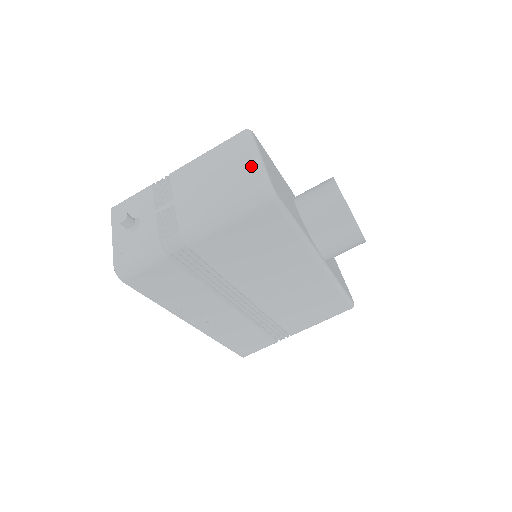
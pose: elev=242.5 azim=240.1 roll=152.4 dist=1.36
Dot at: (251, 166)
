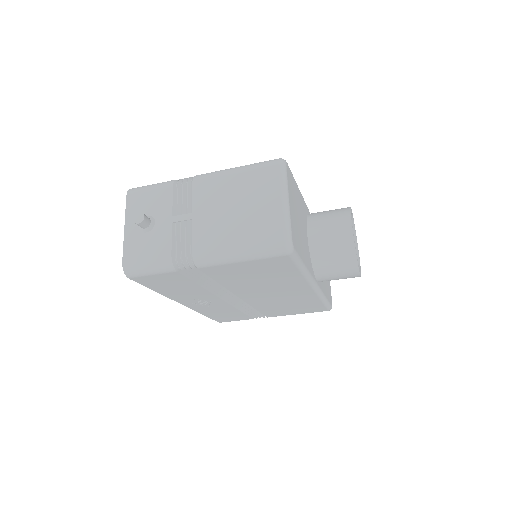
Dot at: (276, 211)
